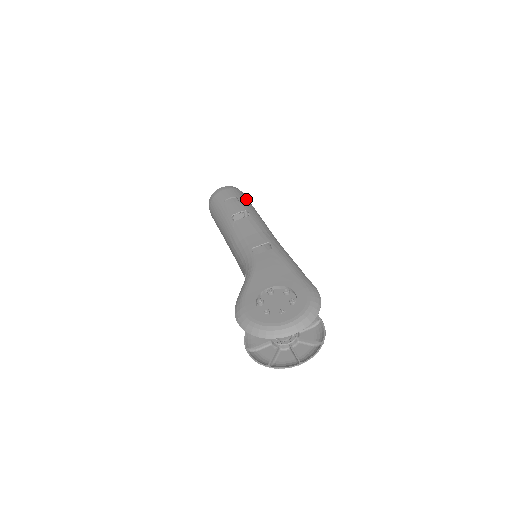
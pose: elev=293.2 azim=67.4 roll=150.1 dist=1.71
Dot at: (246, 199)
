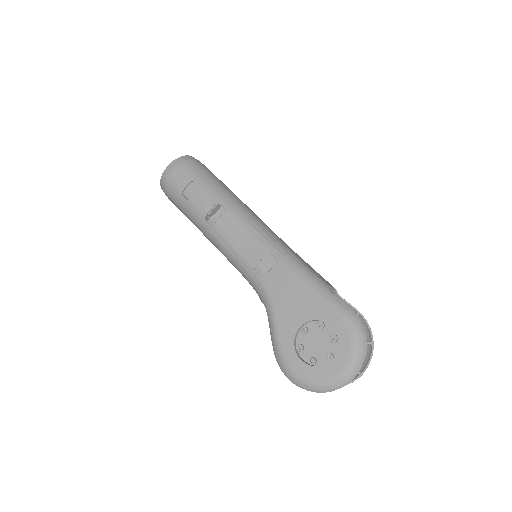
Dot at: (204, 175)
